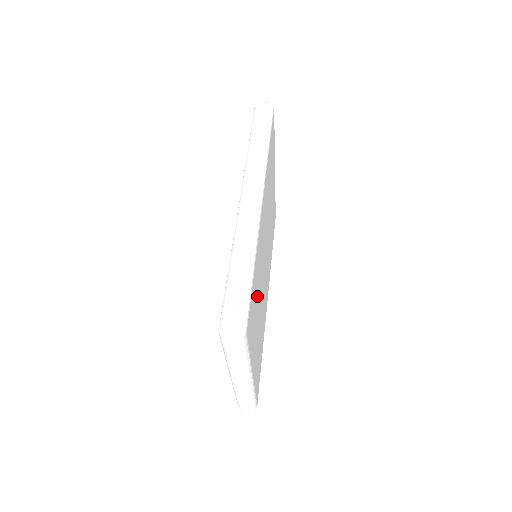
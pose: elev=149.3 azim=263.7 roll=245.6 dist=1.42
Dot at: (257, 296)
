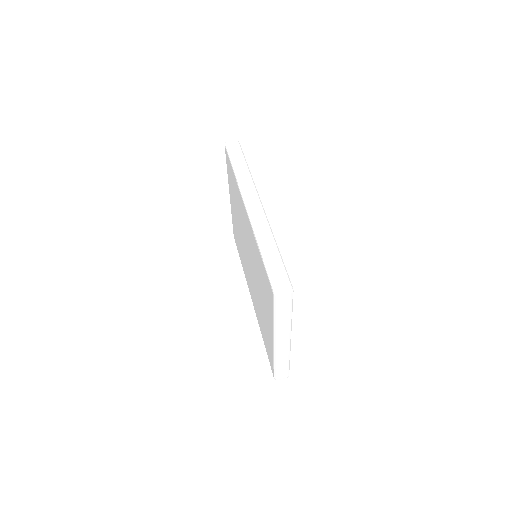
Dot at: occluded
